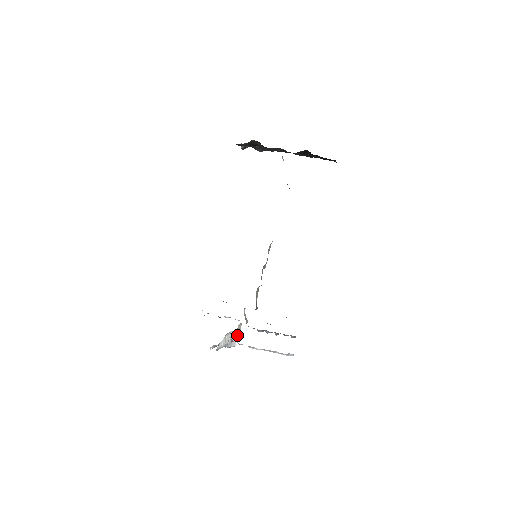
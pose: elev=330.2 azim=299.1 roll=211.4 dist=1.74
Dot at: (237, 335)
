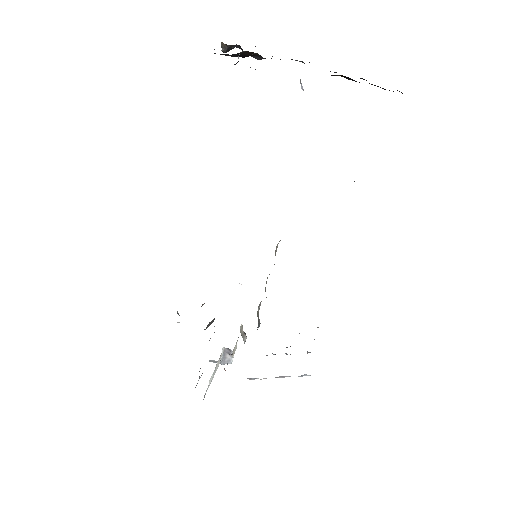
Dot at: (232, 352)
